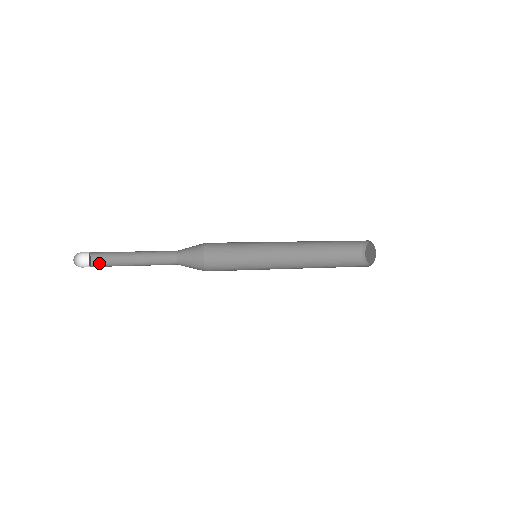
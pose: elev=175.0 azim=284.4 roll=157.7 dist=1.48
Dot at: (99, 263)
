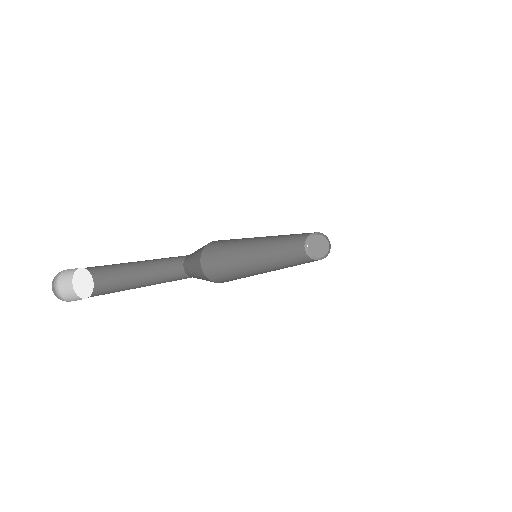
Dot at: occluded
